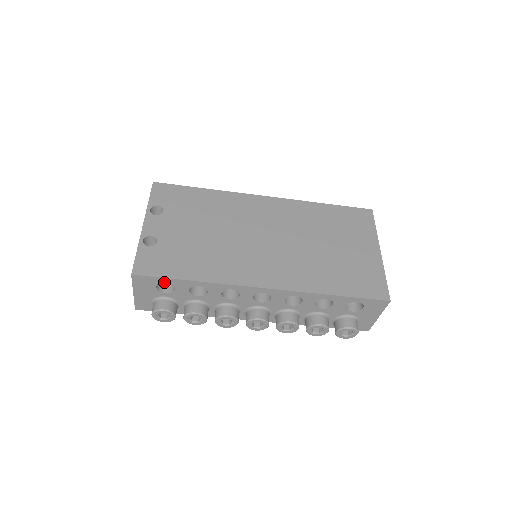
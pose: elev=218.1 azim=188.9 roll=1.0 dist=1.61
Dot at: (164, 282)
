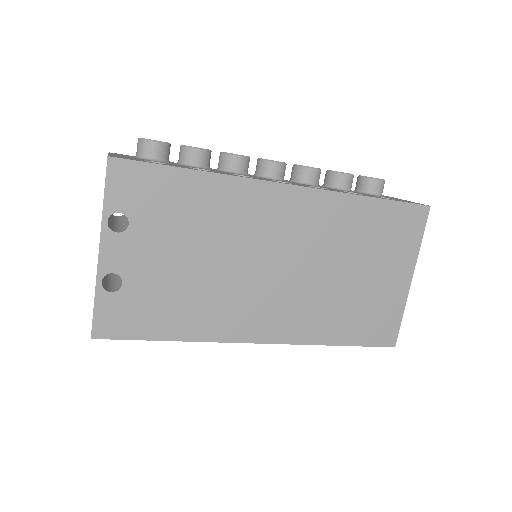
Dot at: occluded
